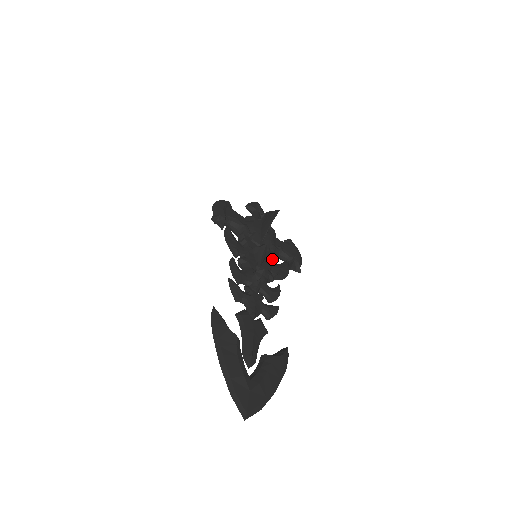
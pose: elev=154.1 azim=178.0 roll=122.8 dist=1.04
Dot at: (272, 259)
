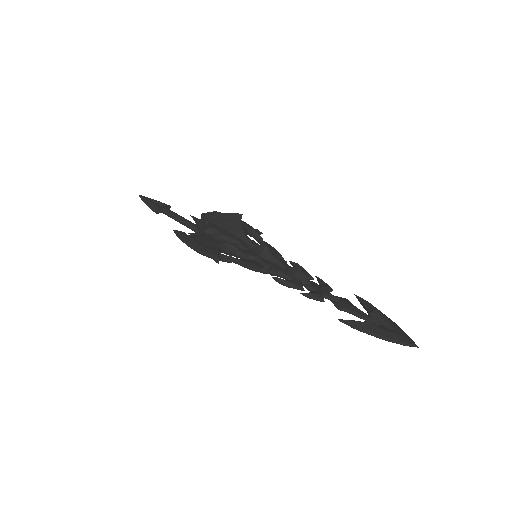
Dot at: occluded
